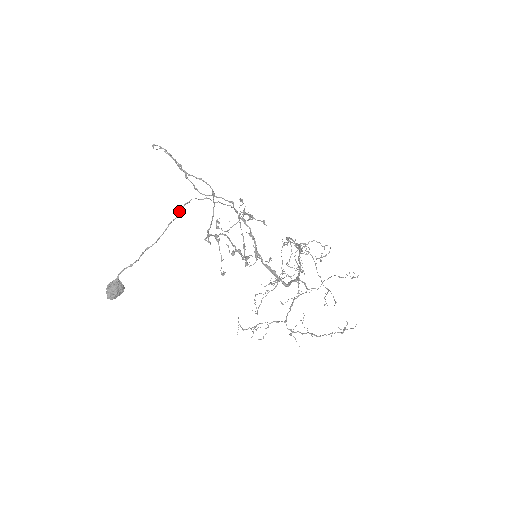
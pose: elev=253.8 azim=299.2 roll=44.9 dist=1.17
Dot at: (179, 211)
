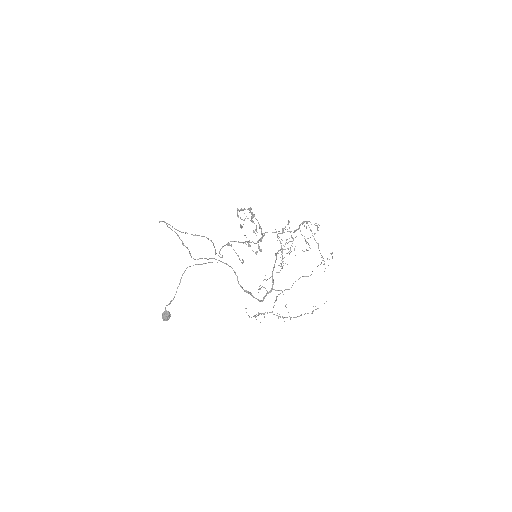
Dot at: (180, 280)
